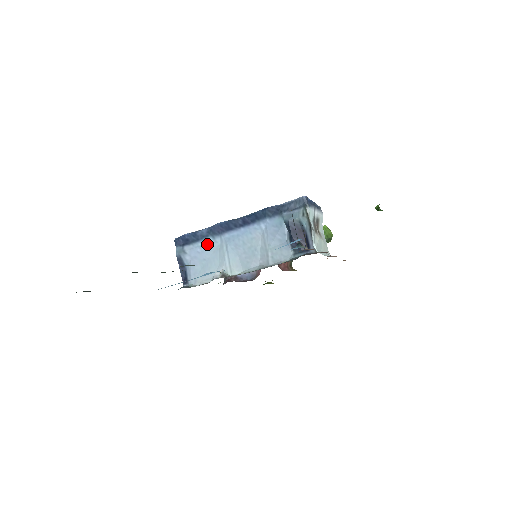
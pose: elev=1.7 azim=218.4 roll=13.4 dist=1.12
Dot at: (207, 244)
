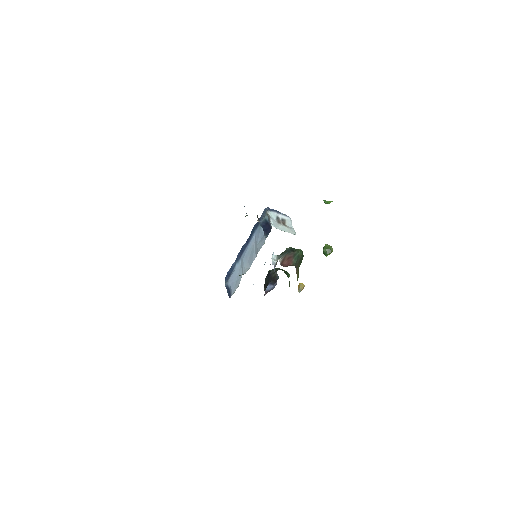
Dot at: (236, 268)
